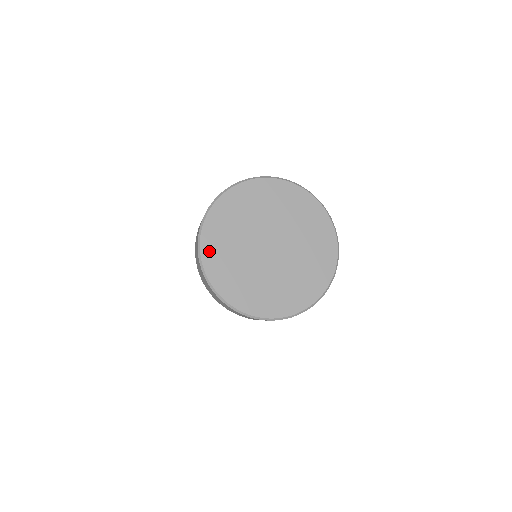
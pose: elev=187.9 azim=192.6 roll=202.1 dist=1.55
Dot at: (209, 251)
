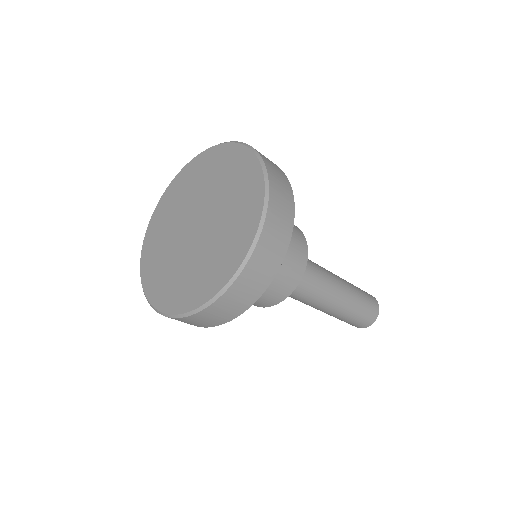
Dot at: (155, 220)
